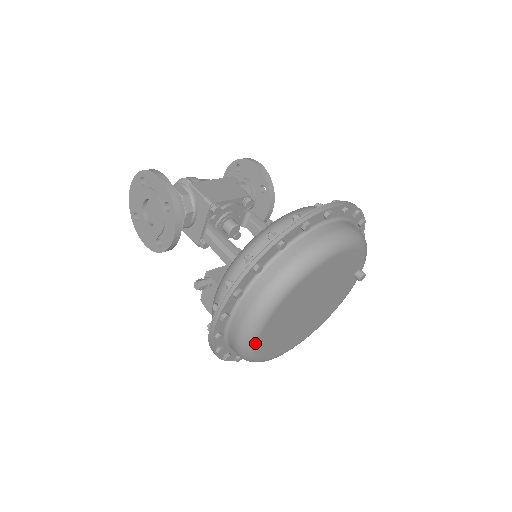
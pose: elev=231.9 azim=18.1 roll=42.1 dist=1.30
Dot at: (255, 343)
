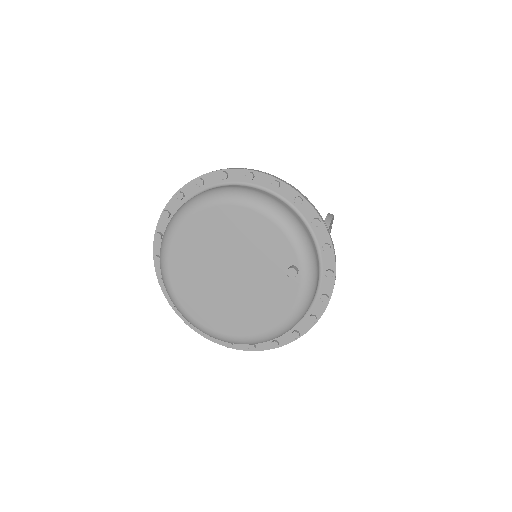
Dot at: (165, 267)
